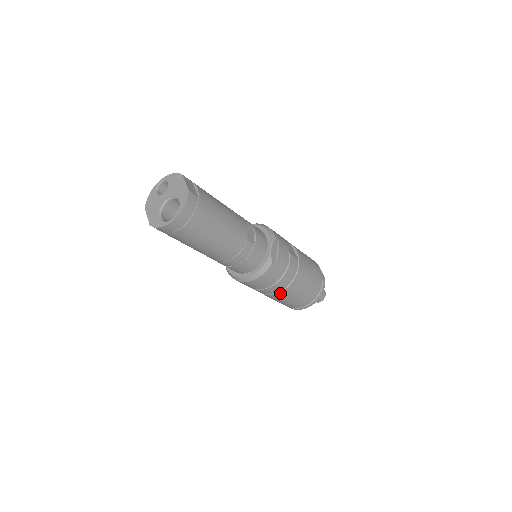
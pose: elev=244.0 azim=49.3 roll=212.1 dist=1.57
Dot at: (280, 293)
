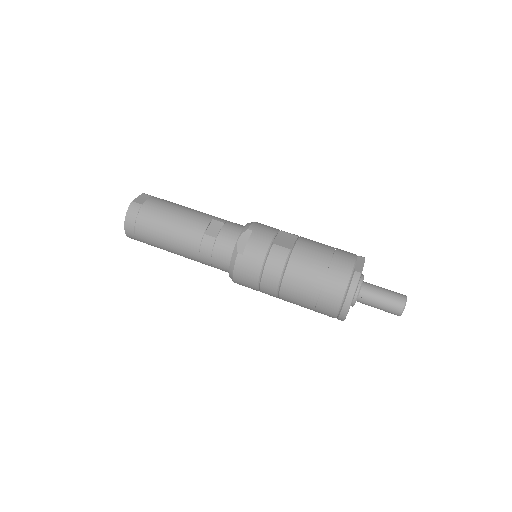
Dot at: (281, 292)
